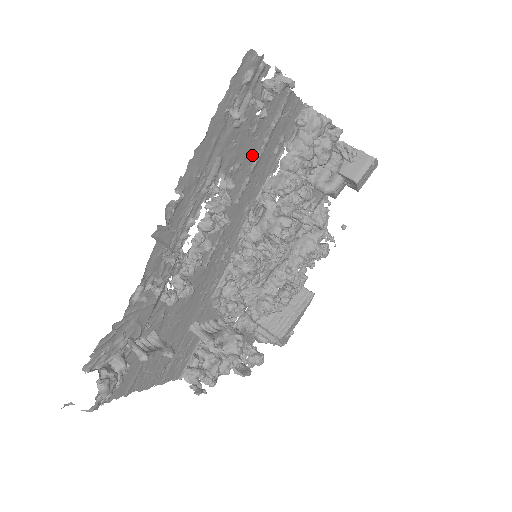
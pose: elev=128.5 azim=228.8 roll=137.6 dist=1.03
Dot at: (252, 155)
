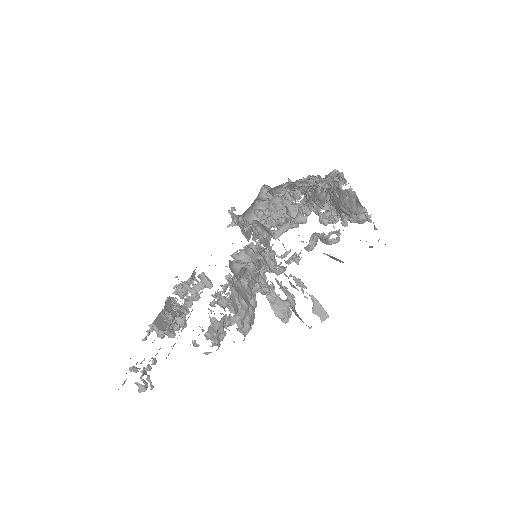
Dot at: occluded
